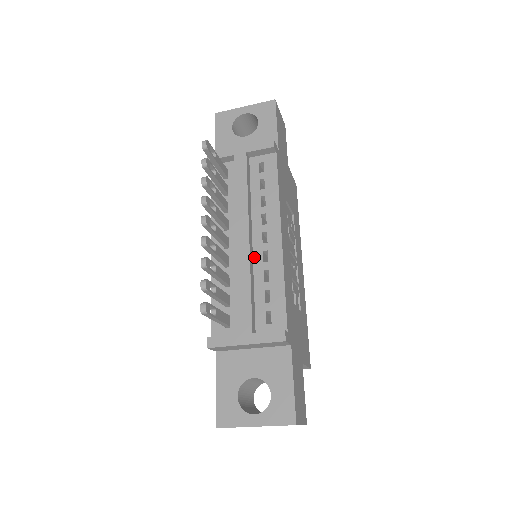
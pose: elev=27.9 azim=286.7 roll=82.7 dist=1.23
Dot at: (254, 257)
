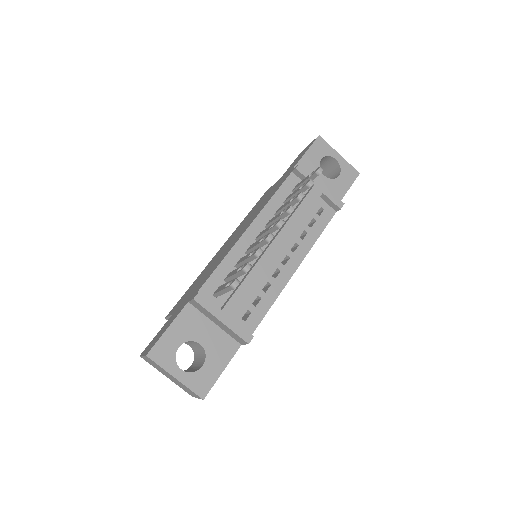
Dot at: occluded
